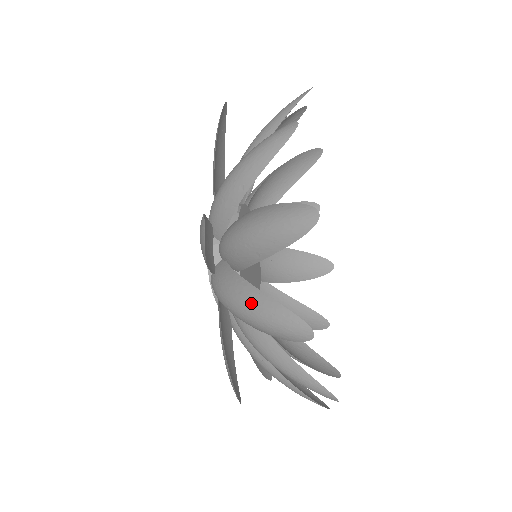
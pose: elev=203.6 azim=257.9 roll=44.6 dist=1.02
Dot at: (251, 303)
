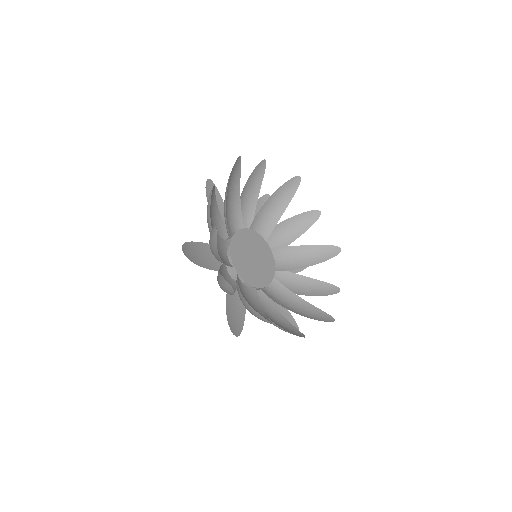
Dot at: occluded
